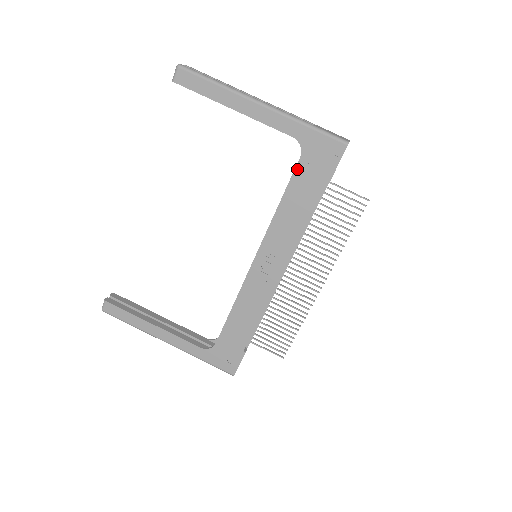
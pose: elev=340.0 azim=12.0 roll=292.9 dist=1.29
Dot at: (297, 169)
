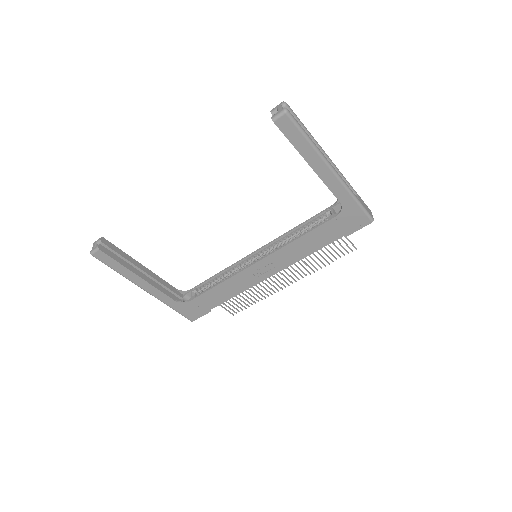
Dot at: (328, 222)
